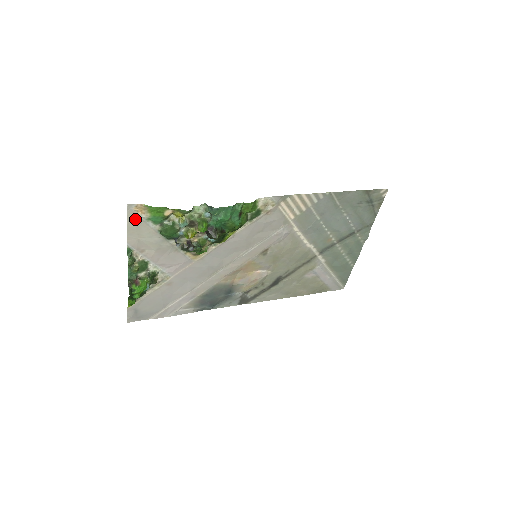
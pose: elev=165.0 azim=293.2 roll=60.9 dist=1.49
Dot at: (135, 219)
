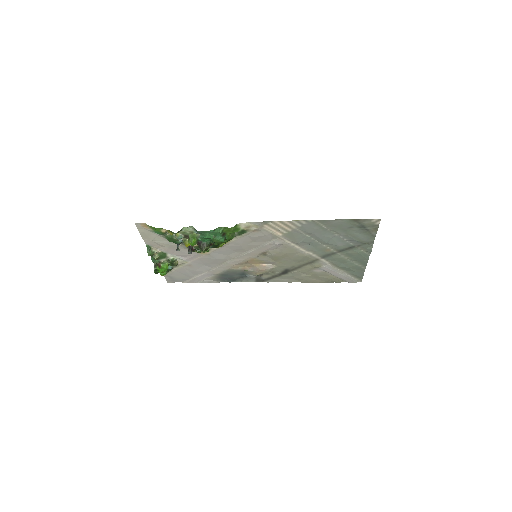
Dot at: (144, 230)
